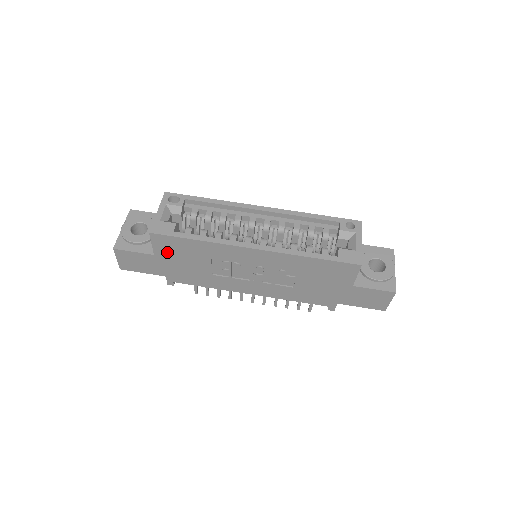
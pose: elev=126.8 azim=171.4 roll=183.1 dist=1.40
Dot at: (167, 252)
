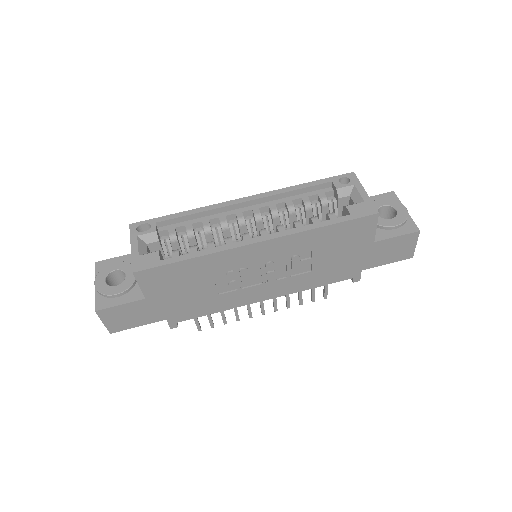
Dot at: (160, 288)
